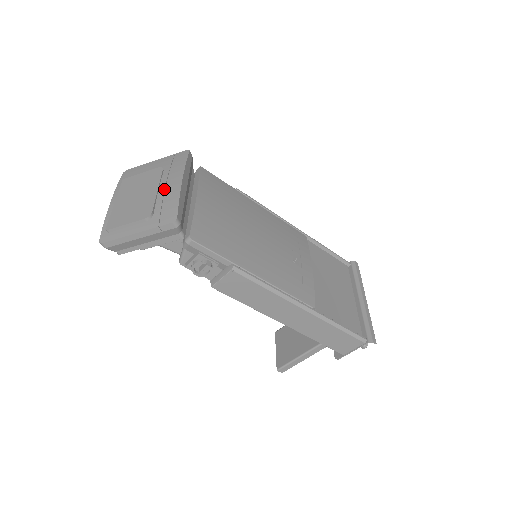
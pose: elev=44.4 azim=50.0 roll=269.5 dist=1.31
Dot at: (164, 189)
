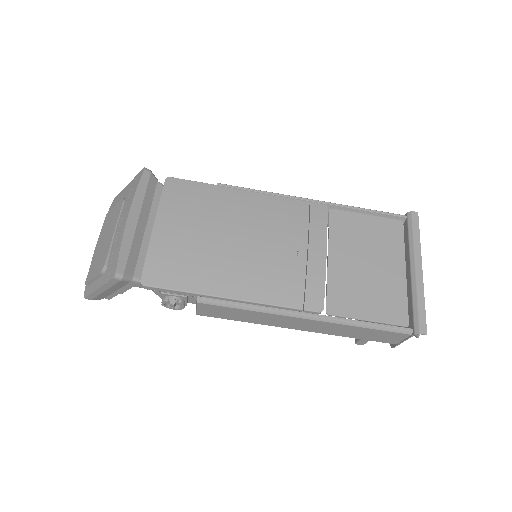
Dot at: (117, 231)
